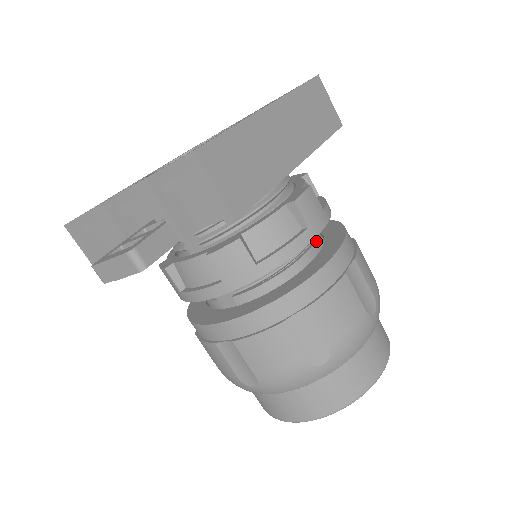
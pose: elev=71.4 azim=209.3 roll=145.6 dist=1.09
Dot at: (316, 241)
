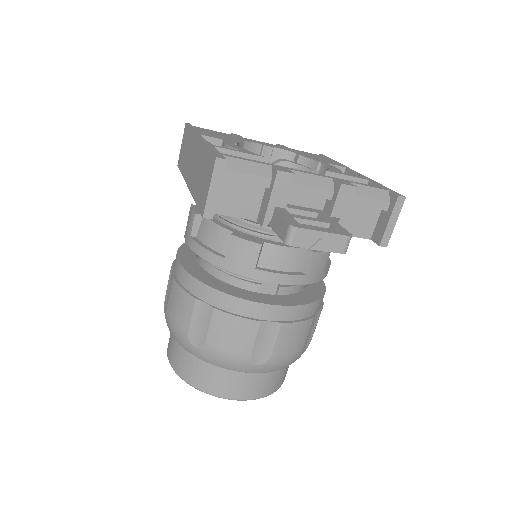
Dot at: occluded
